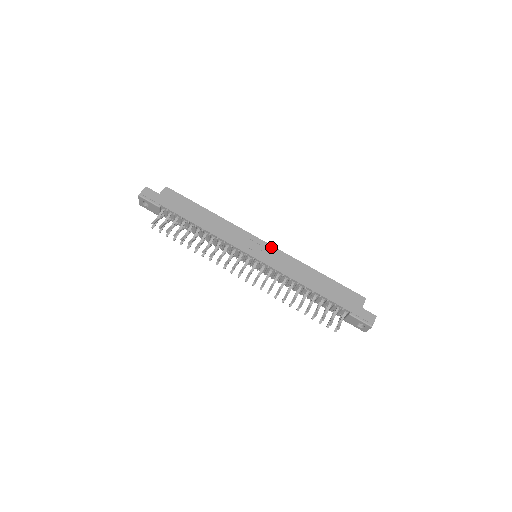
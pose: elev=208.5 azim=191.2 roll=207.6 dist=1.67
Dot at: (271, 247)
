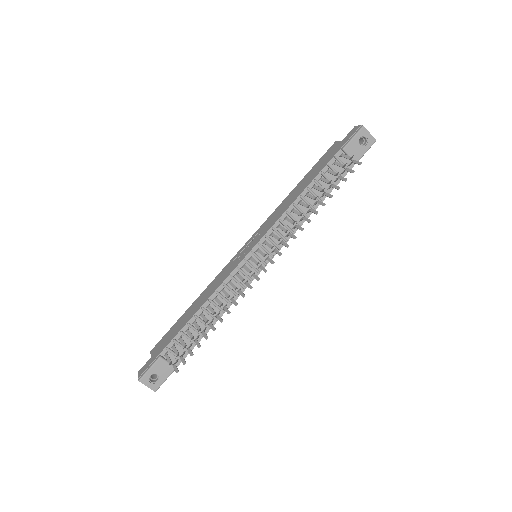
Dot at: (251, 238)
